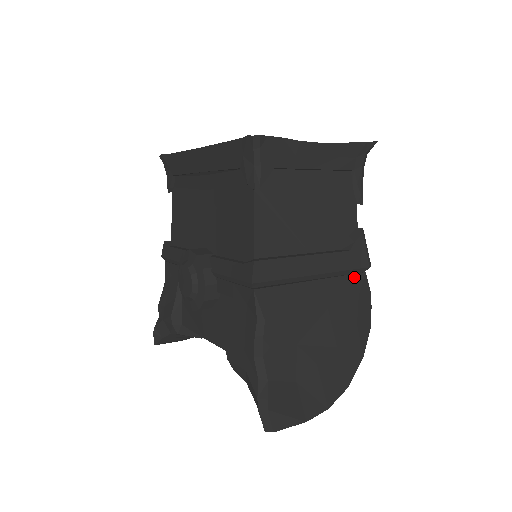
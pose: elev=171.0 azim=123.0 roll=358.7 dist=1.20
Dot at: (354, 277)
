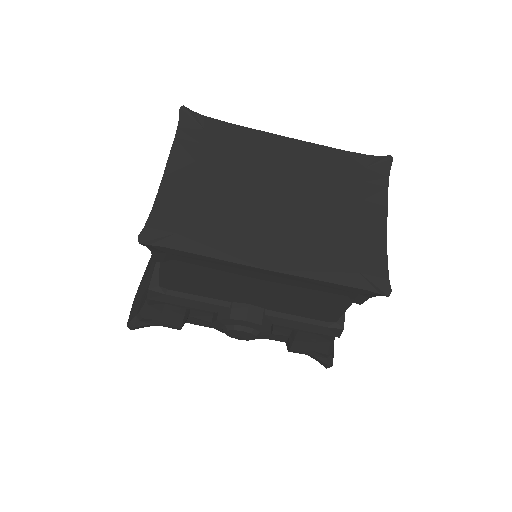
Dot at: occluded
